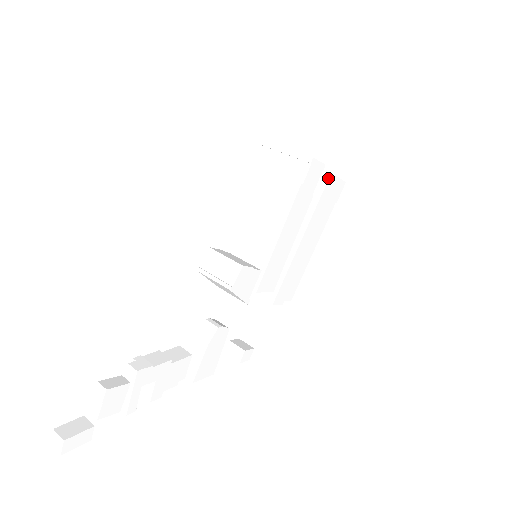
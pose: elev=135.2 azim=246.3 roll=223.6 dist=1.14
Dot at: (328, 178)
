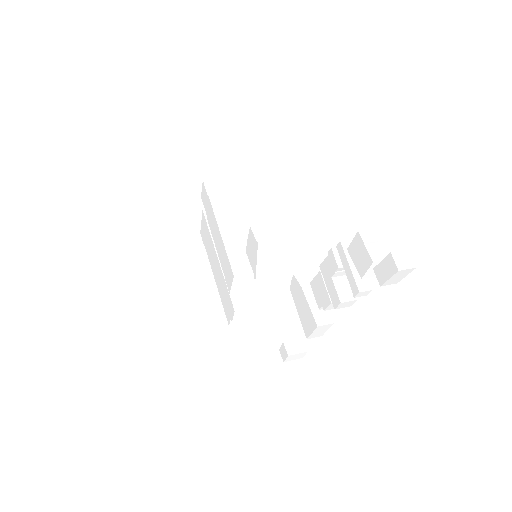
Dot at: occluded
